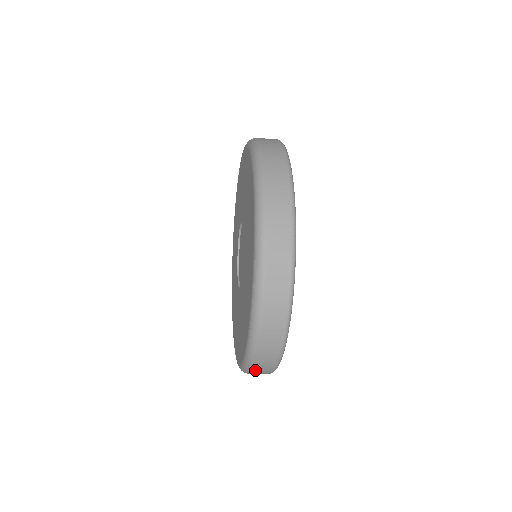
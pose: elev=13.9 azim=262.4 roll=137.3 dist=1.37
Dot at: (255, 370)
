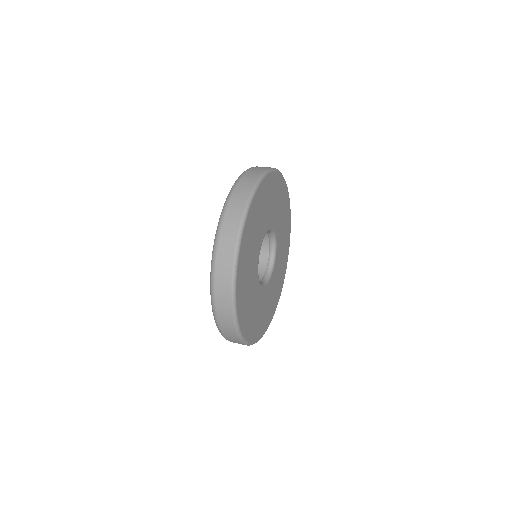
Dot at: occluded
